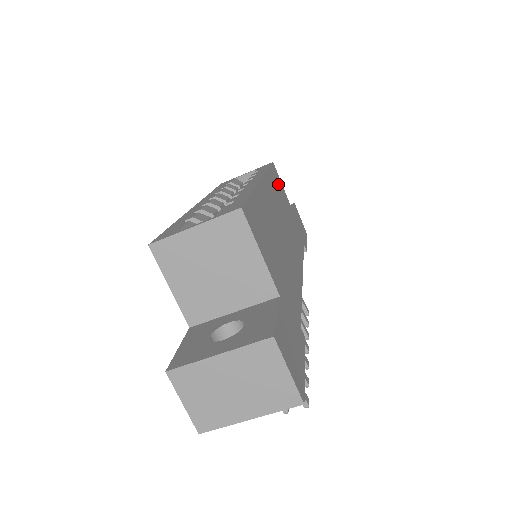
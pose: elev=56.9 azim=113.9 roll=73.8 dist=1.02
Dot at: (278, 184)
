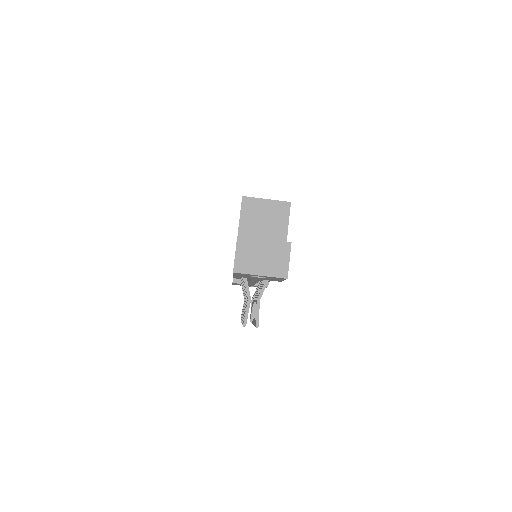
Dot at: occluded
